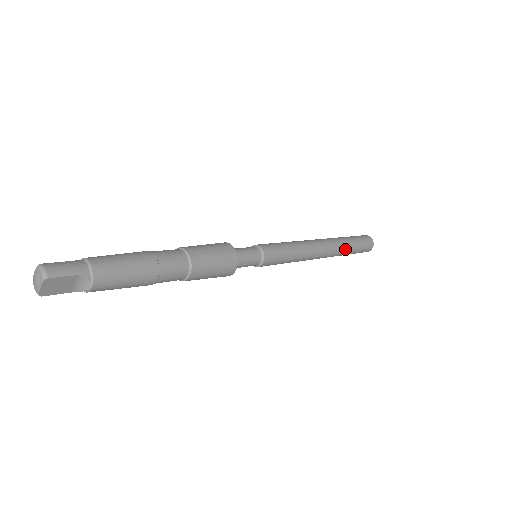
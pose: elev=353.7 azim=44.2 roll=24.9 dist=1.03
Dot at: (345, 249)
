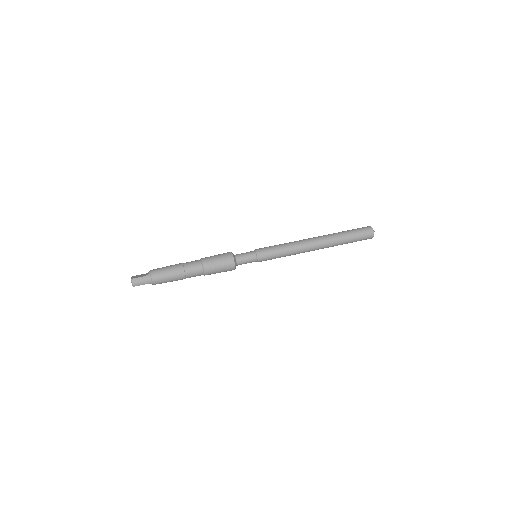
Dot at: (337, 245)
